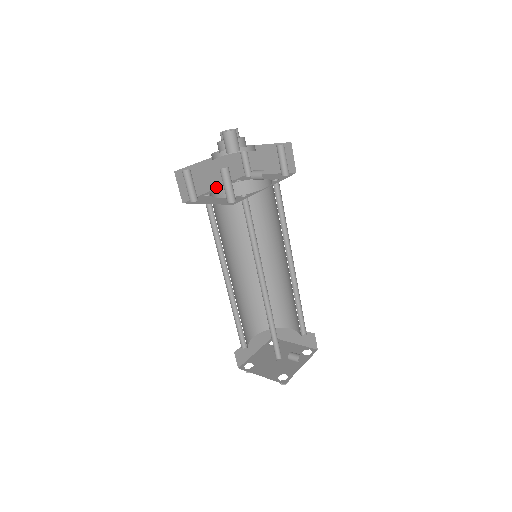
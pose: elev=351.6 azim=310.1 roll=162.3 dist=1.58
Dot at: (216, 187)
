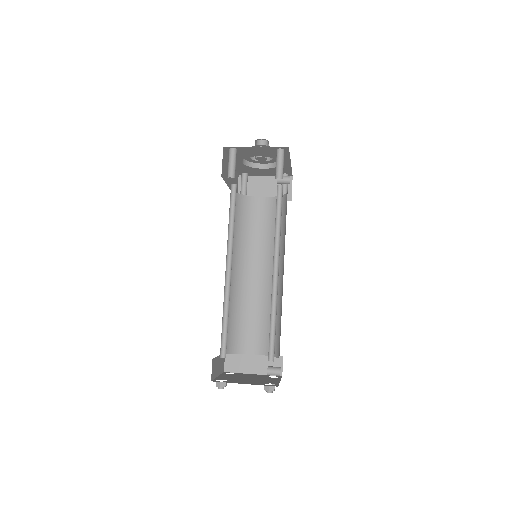
Dot at: (230, 188)
